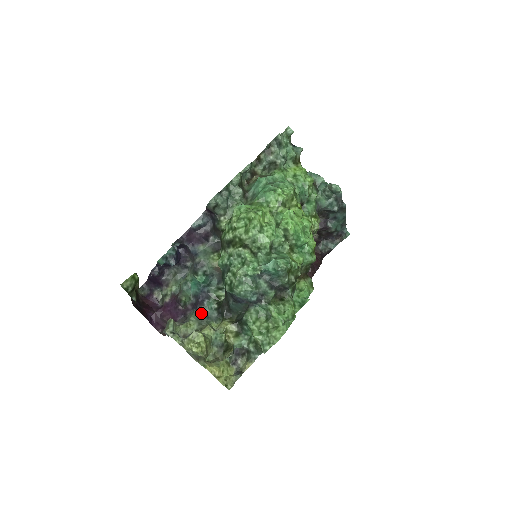
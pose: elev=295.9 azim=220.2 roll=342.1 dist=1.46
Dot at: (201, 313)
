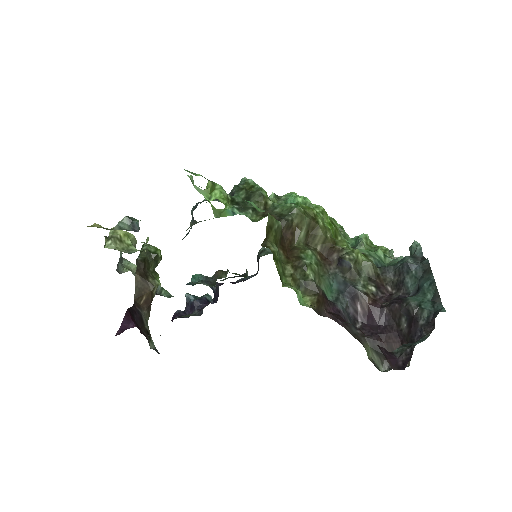
Dot at: occluded
